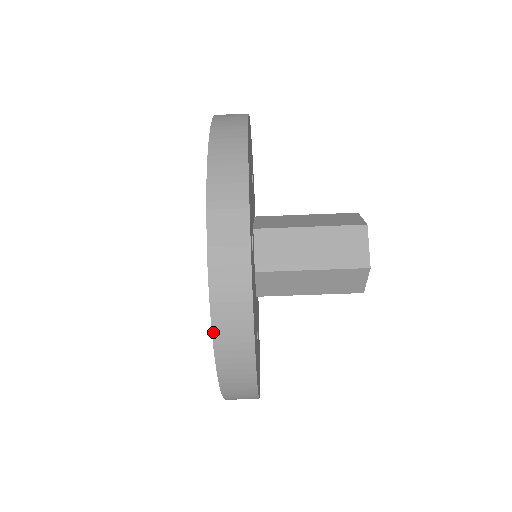
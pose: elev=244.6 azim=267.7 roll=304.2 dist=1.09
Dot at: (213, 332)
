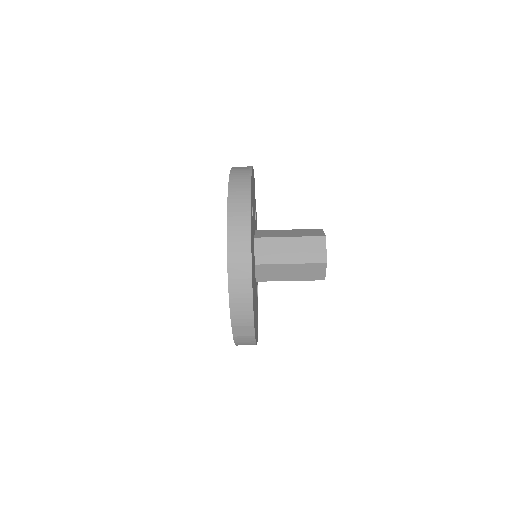
Dot at: (237, 345)
